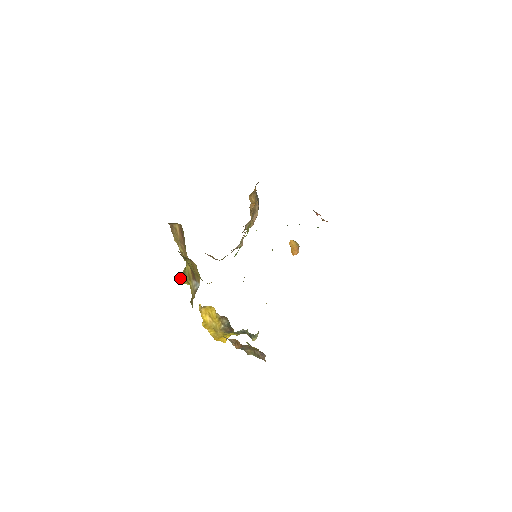
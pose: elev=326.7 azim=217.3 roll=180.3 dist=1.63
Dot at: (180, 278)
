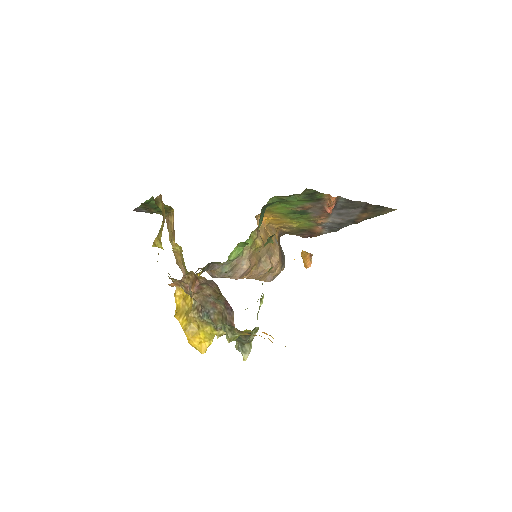
Dot at: (154, 241)
